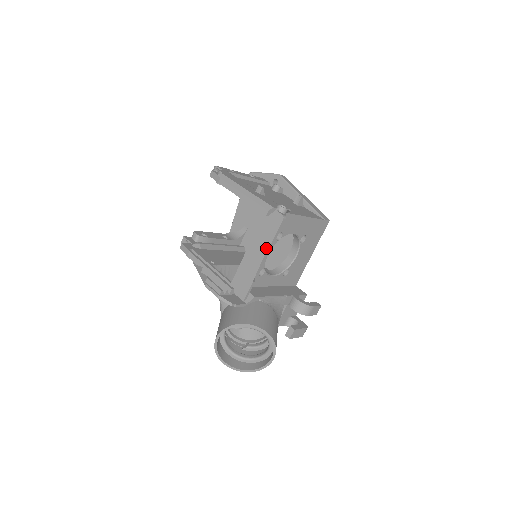
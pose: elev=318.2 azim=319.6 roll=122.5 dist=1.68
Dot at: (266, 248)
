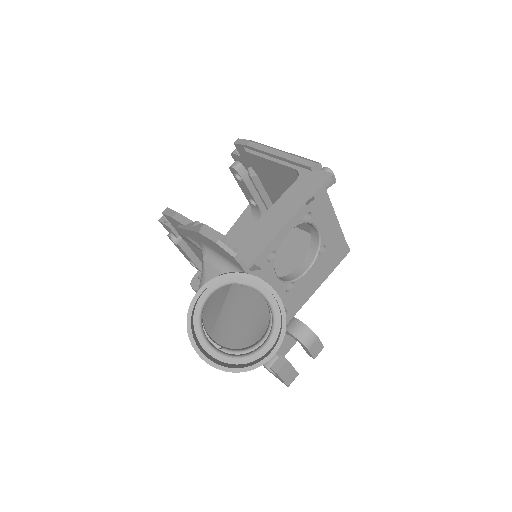
Dot at: (299, 206)
